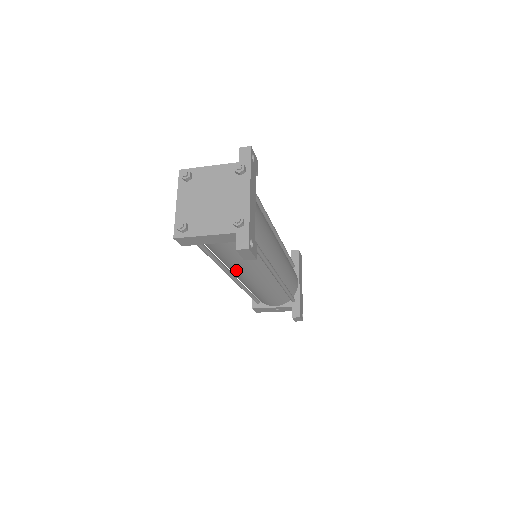
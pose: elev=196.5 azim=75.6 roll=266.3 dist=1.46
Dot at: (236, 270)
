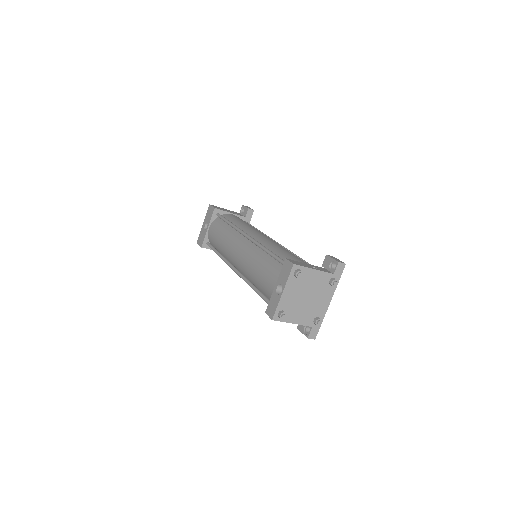
Dot at: occluded
